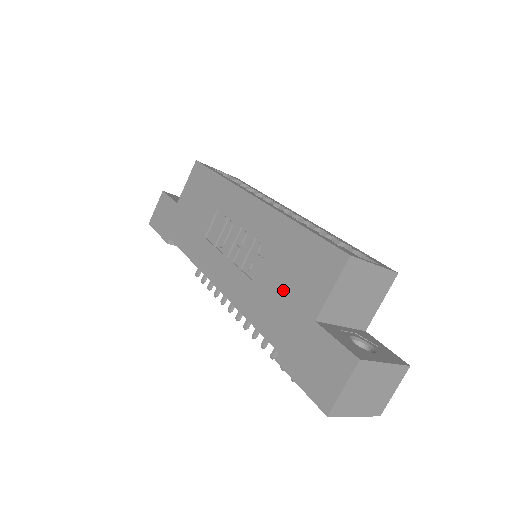
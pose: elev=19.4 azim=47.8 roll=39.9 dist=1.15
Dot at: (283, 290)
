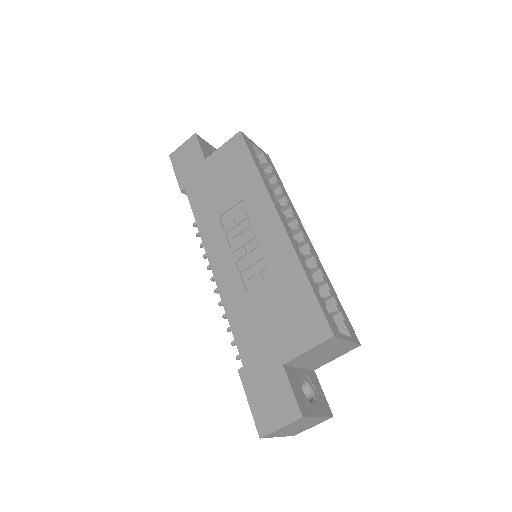
Dot at: (268, 320)
